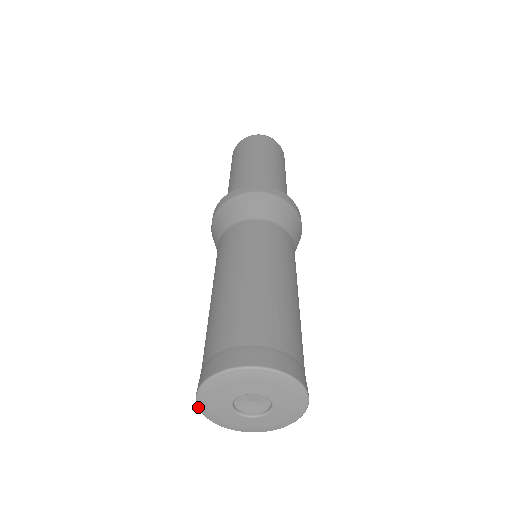
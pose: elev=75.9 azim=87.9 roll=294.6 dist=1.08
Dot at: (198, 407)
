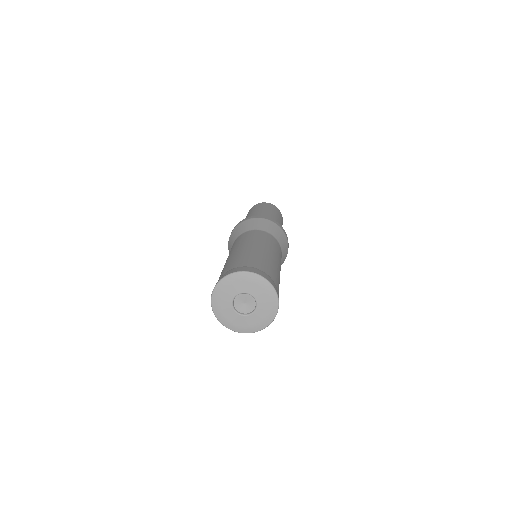
Dot at: (217, 284)
